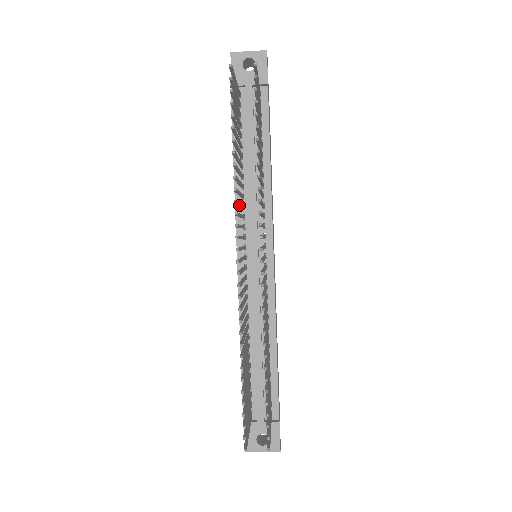
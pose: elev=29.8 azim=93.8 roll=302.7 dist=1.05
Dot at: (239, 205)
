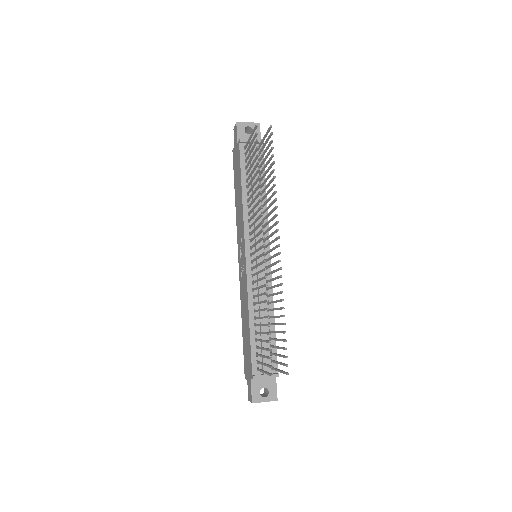
Dot at: (256, 214)
